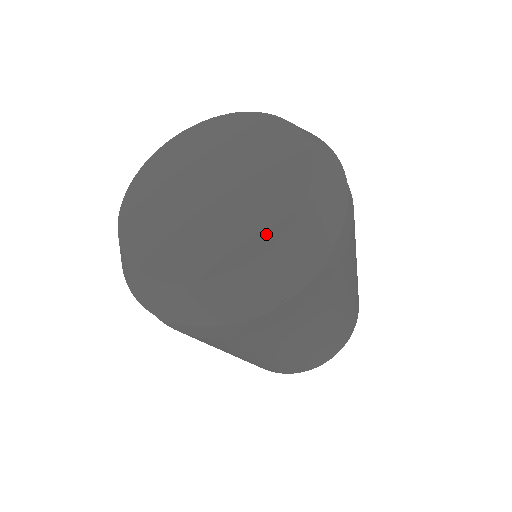
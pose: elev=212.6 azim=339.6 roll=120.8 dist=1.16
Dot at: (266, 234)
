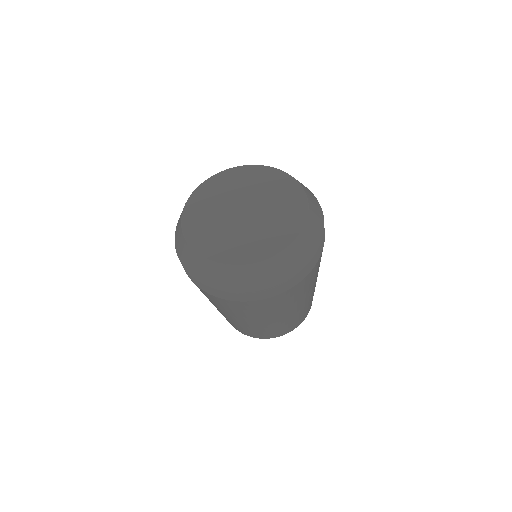
Dot at: (255, 255)
